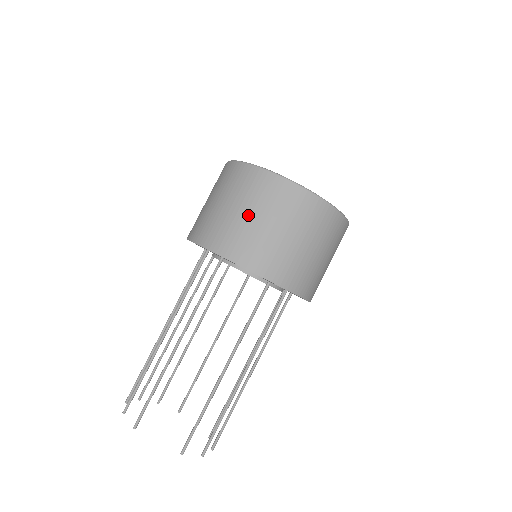
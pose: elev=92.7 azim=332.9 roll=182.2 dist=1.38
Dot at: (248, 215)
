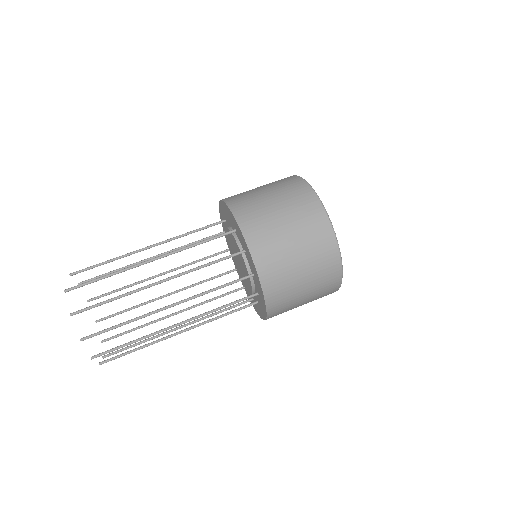
Dot at: occluded
